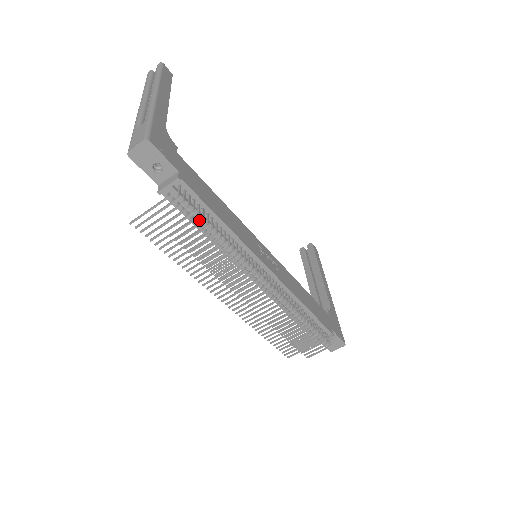
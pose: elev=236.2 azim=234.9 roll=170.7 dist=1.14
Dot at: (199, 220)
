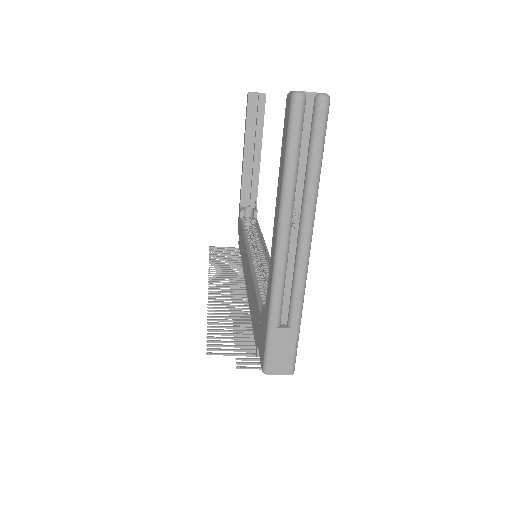
Dot at: occluded
